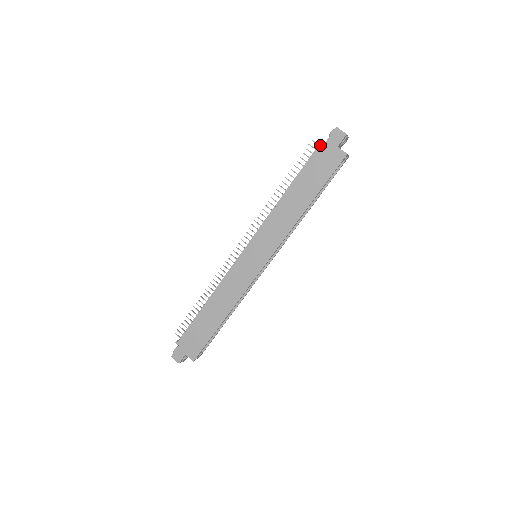
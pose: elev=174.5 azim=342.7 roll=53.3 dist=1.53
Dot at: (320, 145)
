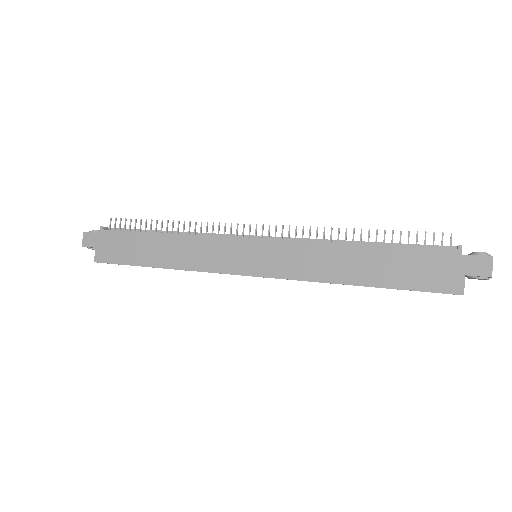
Dot at: (452, 249)
